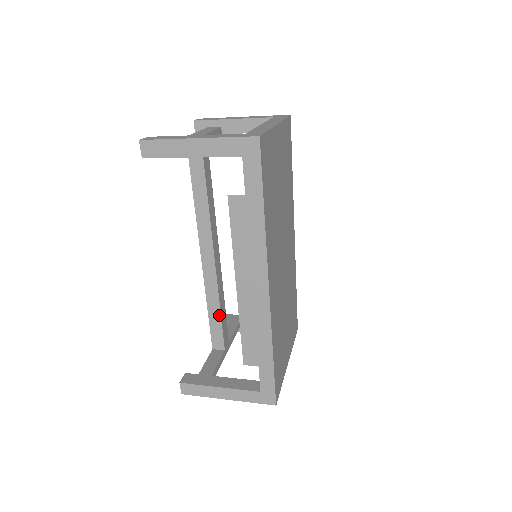
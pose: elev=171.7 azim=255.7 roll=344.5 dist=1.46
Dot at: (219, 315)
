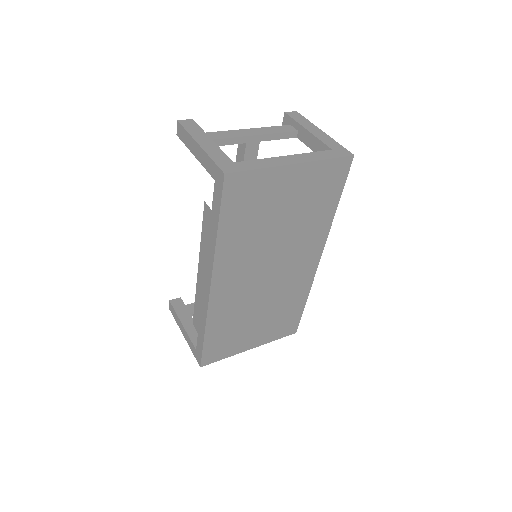
Dot at: occluded
